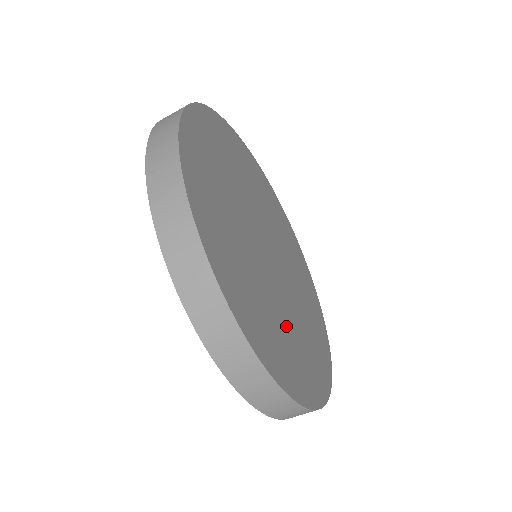
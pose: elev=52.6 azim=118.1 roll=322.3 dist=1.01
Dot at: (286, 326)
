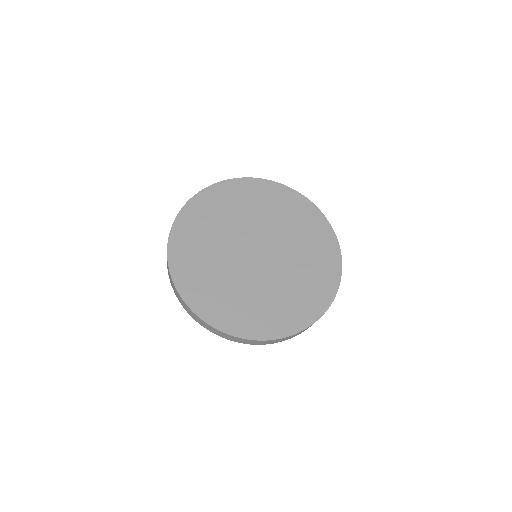
Dot at: (303, 267)
